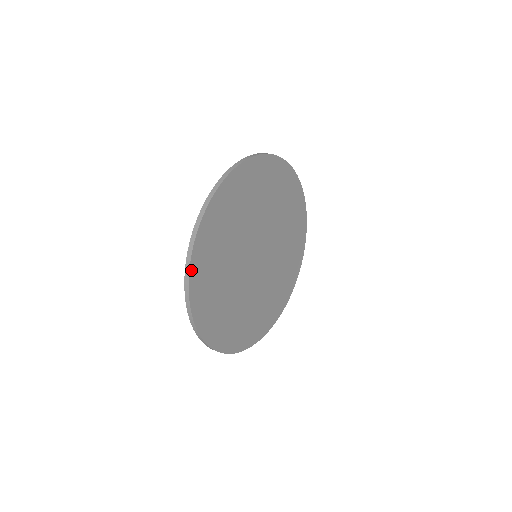
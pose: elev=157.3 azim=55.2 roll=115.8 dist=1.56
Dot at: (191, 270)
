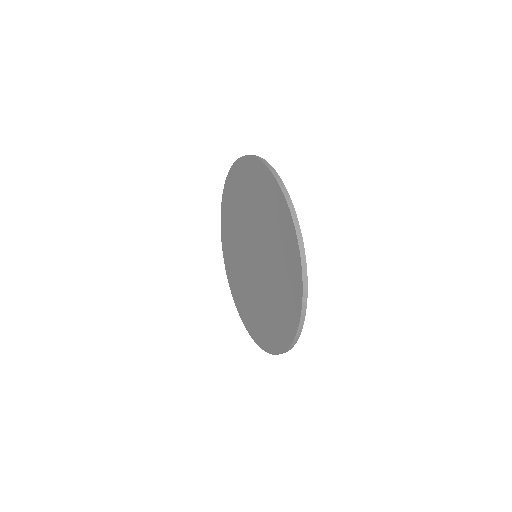
Dot at: (302, 247)
